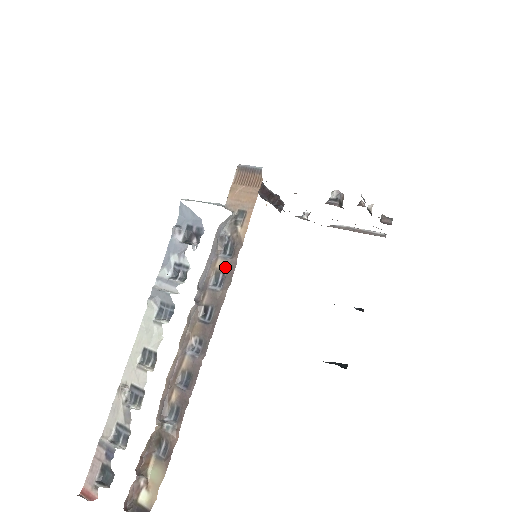
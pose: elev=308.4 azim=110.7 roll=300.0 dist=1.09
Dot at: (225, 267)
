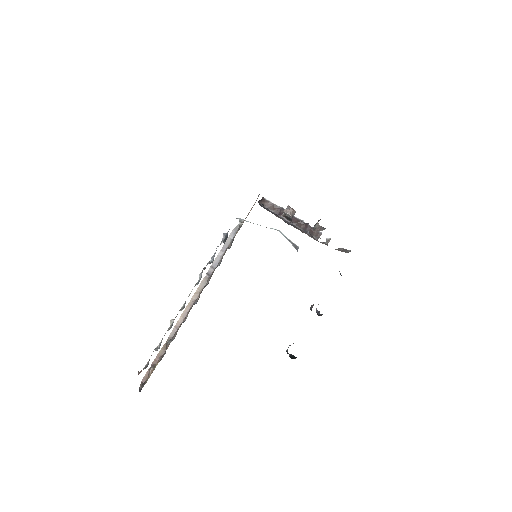
Dot at: occluded
